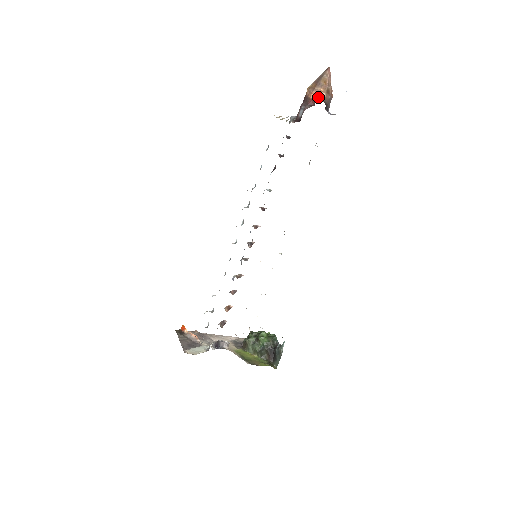
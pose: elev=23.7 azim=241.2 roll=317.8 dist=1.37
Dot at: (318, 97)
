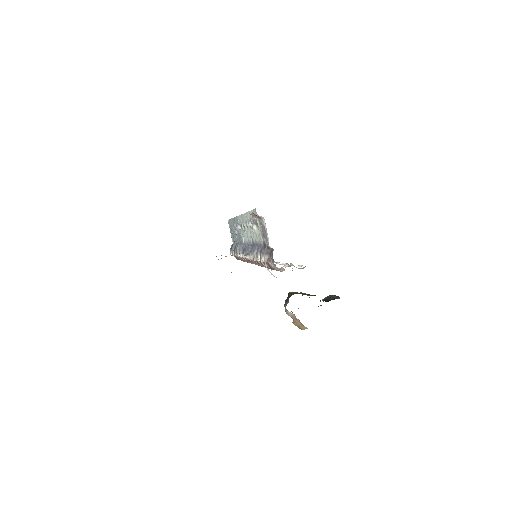
Dot at: occluded
